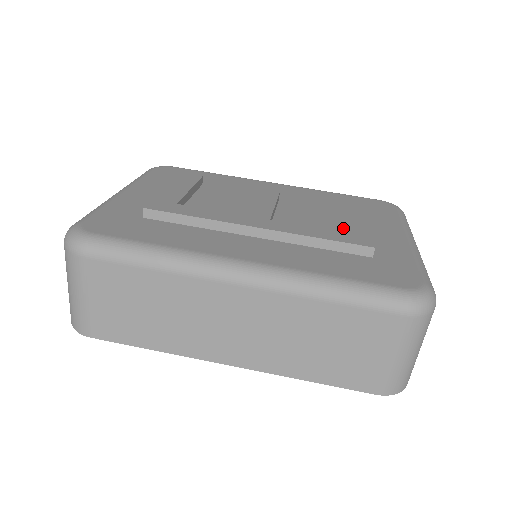
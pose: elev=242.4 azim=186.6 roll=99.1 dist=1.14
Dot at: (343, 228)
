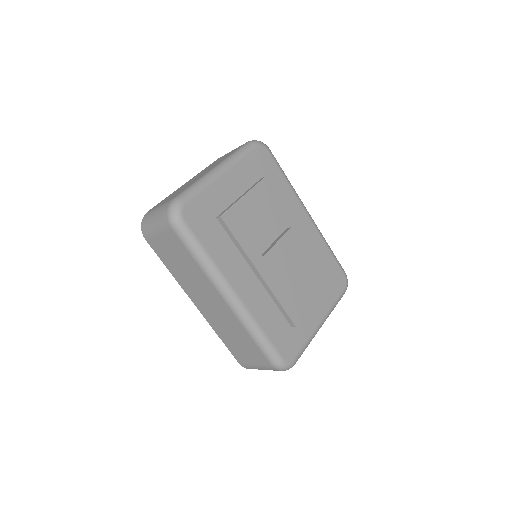
Dot at: (301, 292)
